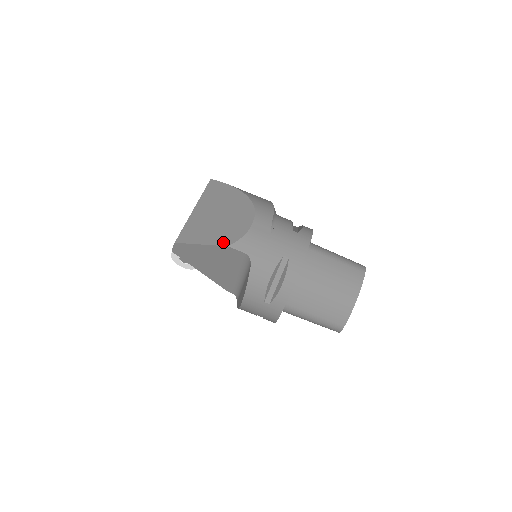
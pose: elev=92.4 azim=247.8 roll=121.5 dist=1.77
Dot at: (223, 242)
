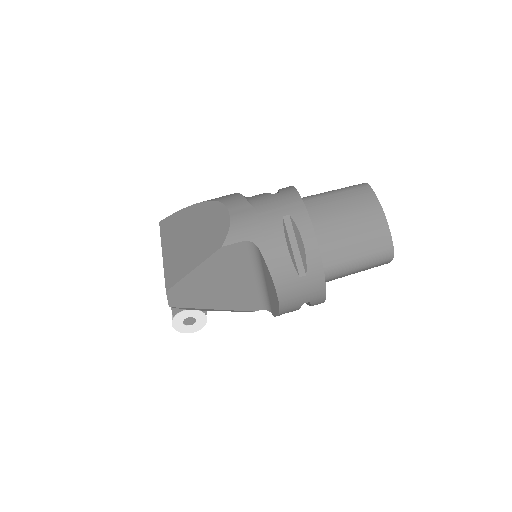
Dot at: (214, 248)
